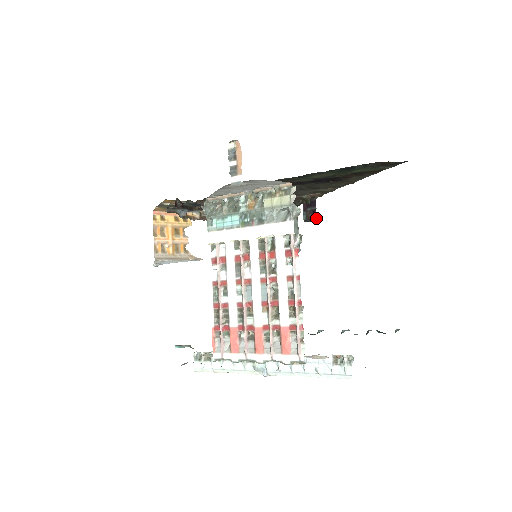
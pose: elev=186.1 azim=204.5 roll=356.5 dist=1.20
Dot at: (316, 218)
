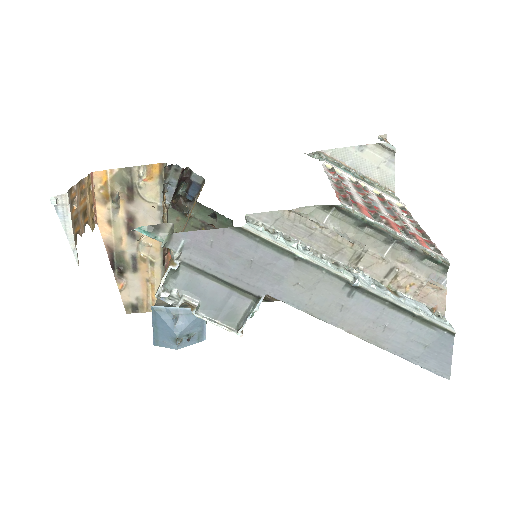
Dot at: occluded
